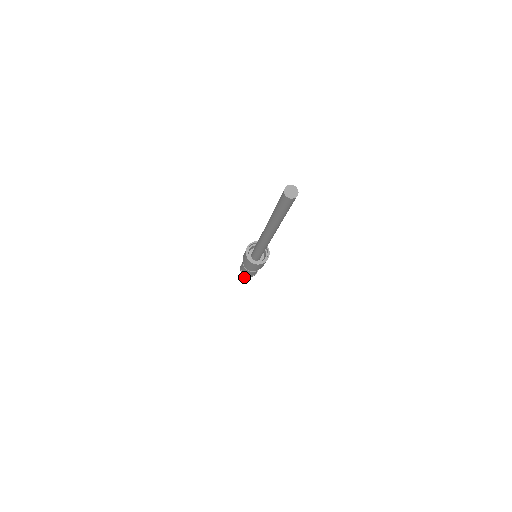
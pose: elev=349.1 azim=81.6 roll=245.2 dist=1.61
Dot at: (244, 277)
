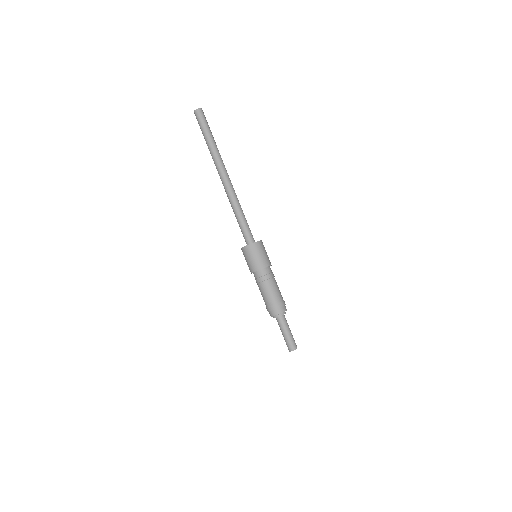
Dot at: (284, 337)
